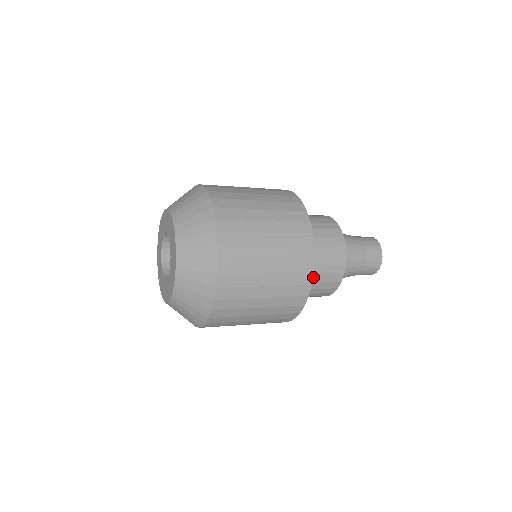
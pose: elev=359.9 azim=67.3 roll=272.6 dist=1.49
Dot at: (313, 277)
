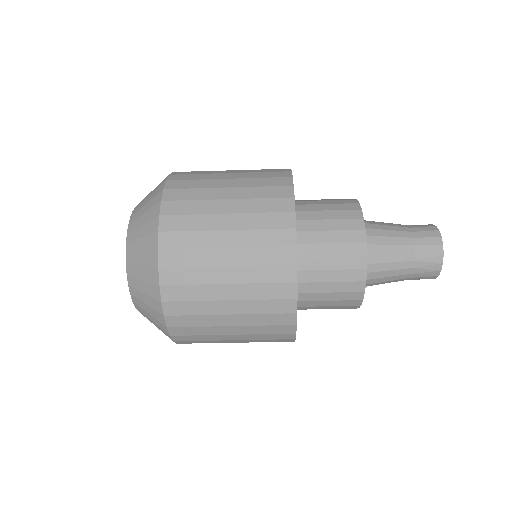
Dot at: (317, 285)
